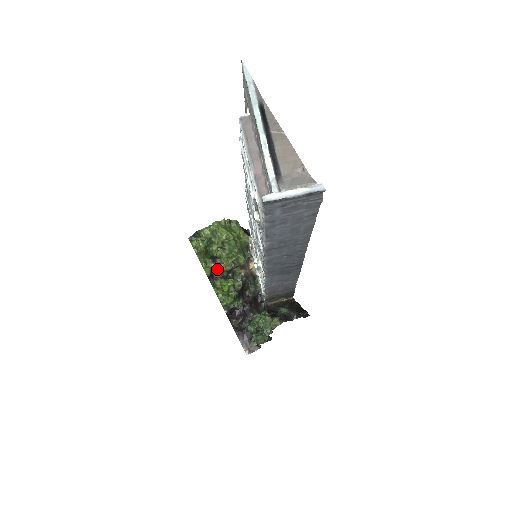
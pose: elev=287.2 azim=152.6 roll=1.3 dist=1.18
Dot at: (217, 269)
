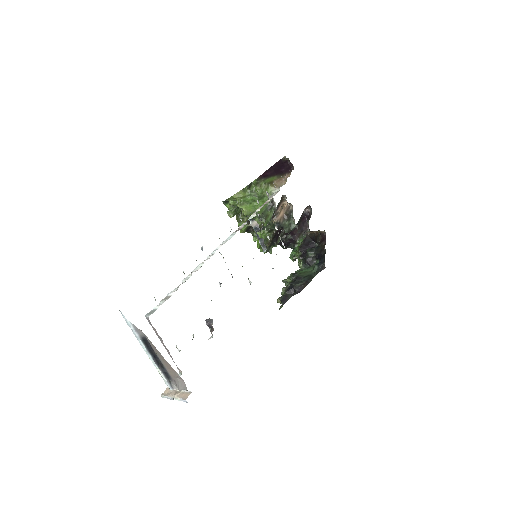
Dot at: occluded
